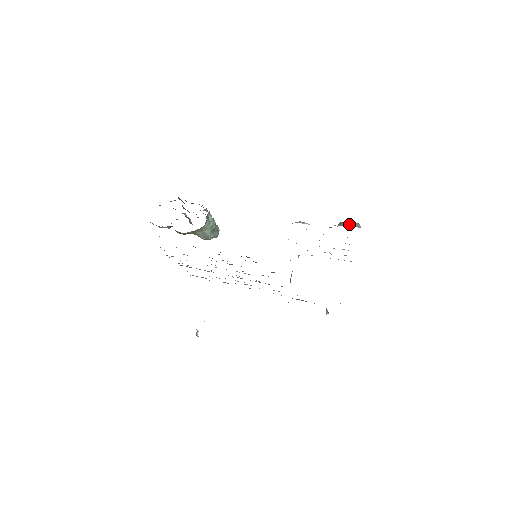
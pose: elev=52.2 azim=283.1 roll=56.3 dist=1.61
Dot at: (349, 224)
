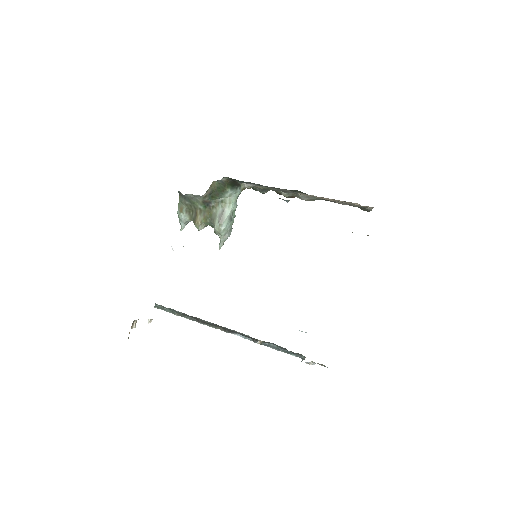
Dot at: occluded
